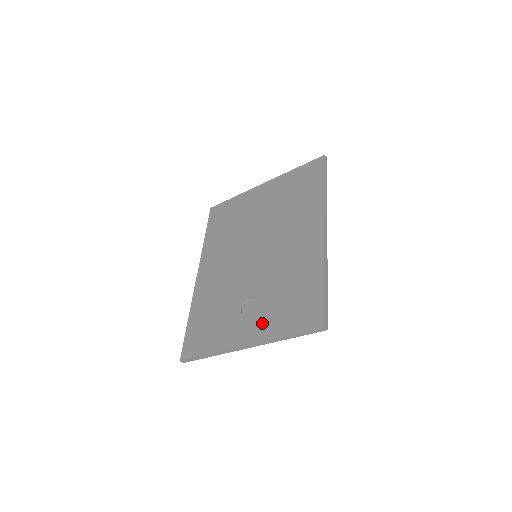
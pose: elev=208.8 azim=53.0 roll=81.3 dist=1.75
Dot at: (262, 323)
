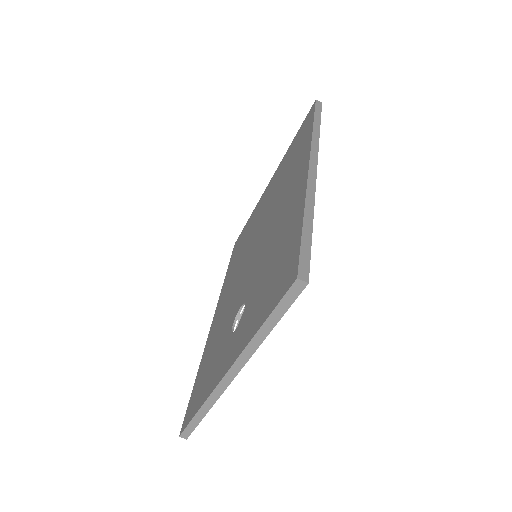
Dot at: (243, 329)
